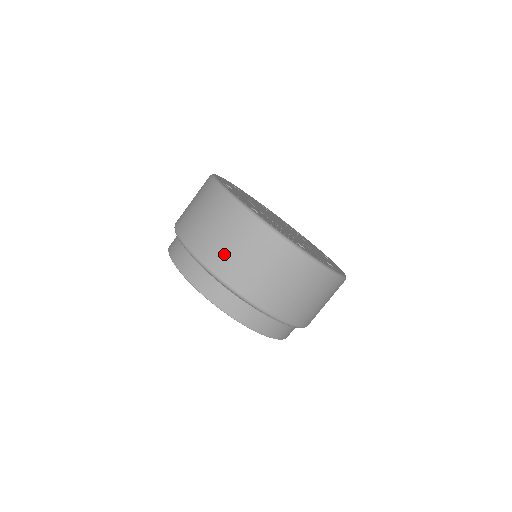
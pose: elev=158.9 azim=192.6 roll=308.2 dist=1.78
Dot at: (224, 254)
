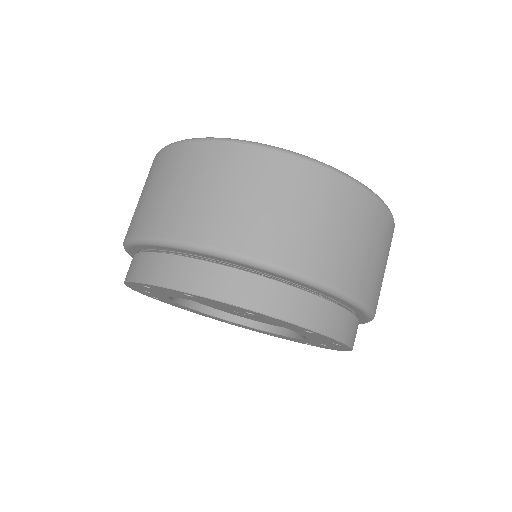
Dot at: occluded
